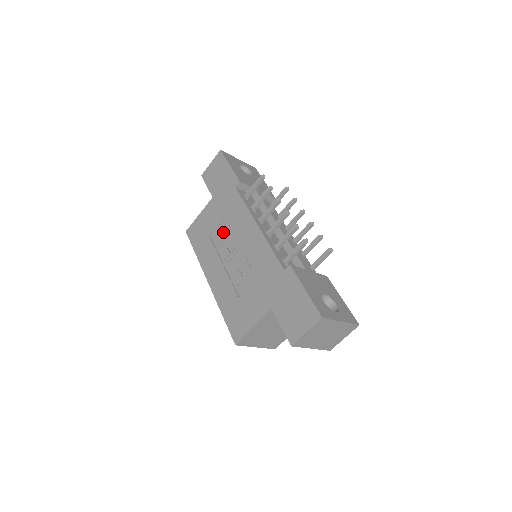
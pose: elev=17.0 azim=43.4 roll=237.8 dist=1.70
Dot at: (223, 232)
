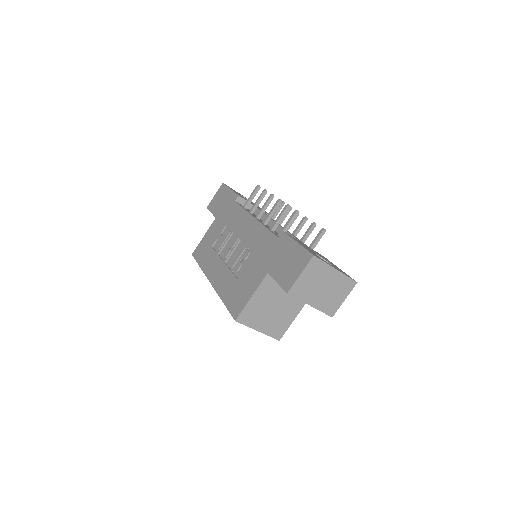
Dot at: (224, 237)
